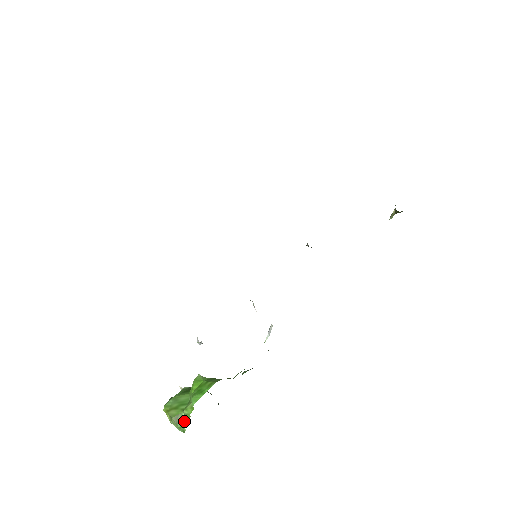
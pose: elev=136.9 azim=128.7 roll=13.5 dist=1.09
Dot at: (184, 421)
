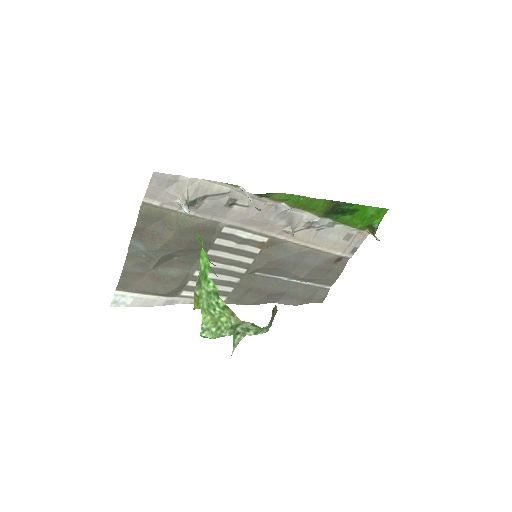
Dot at: (205, 270)
